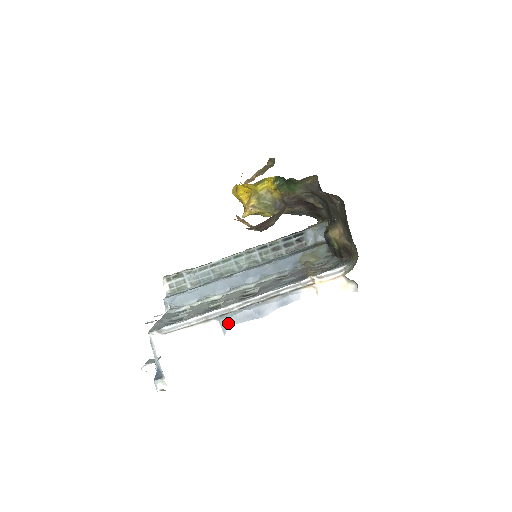
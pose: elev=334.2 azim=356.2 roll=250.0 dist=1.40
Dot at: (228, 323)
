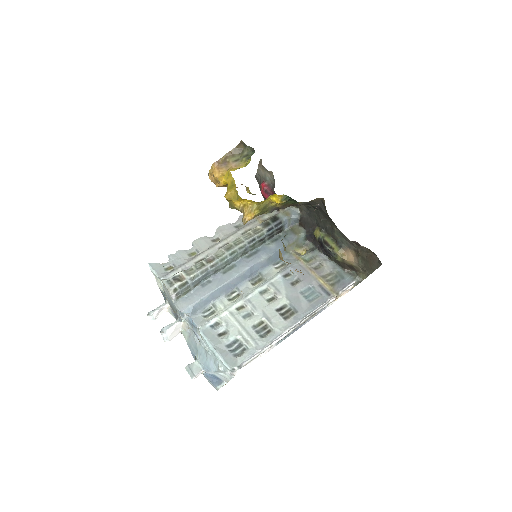
Dot at: (282, 340)
